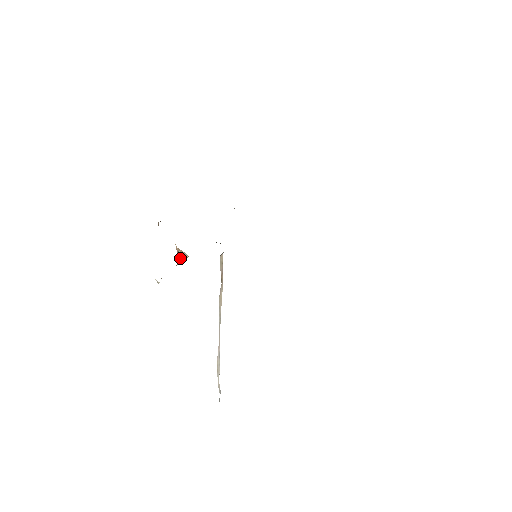
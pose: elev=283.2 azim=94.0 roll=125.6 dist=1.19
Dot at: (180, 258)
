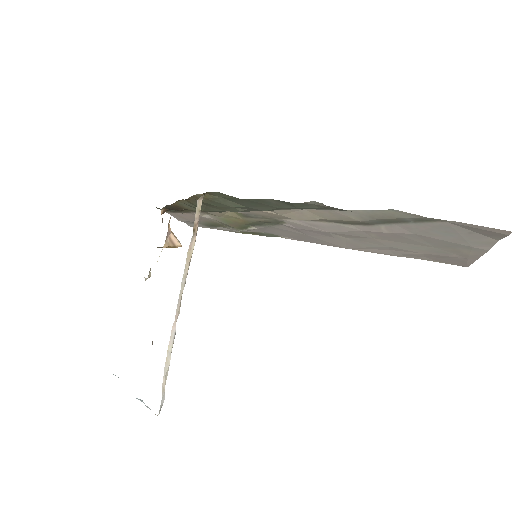
Dot at: (171, 242)
